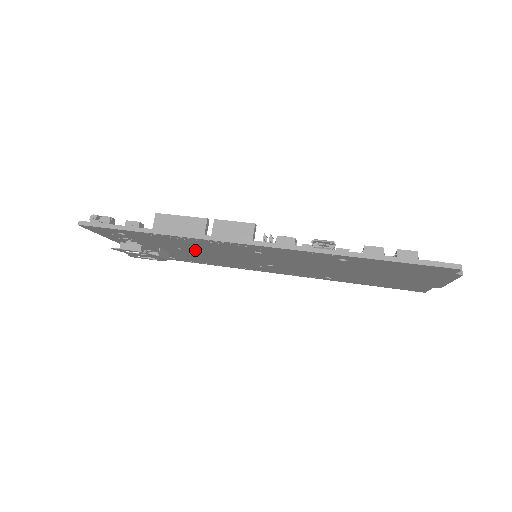
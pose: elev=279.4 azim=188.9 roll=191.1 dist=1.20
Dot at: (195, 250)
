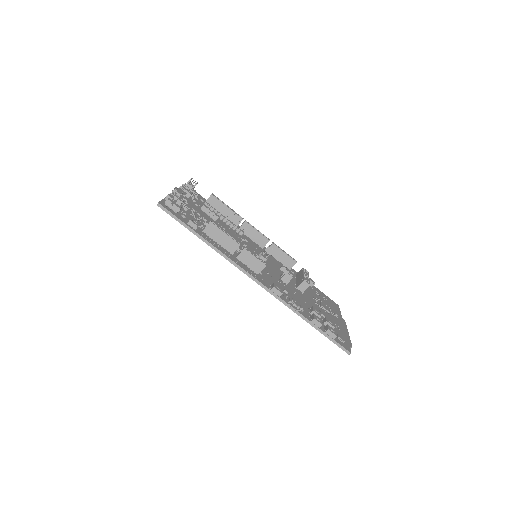
Dot at: occluded
